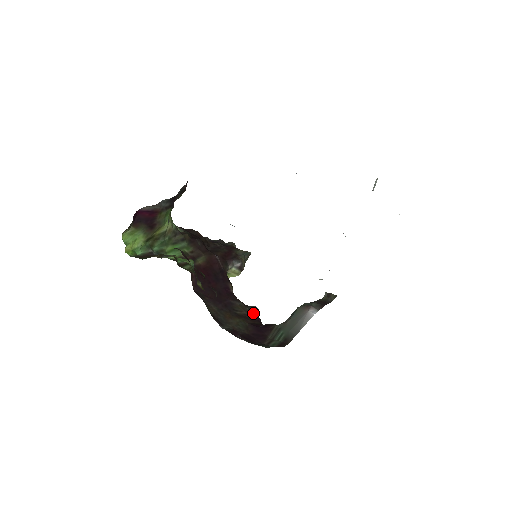
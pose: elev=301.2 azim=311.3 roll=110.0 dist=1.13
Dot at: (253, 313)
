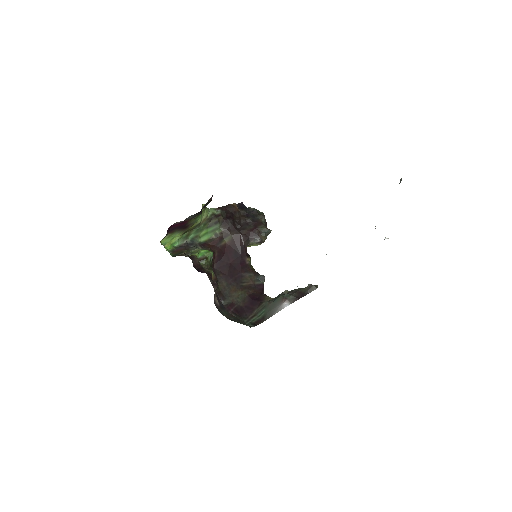
Dot at: (259, 281)
